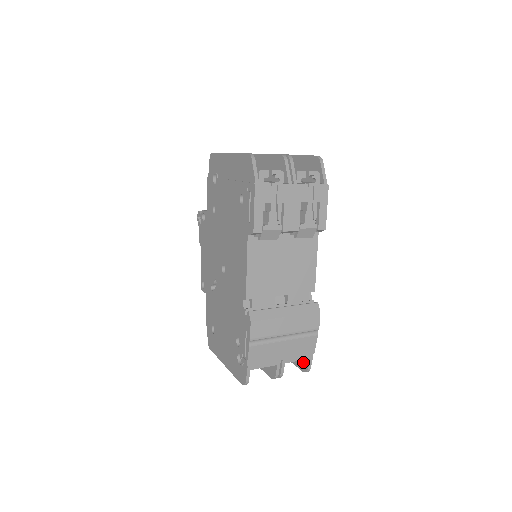
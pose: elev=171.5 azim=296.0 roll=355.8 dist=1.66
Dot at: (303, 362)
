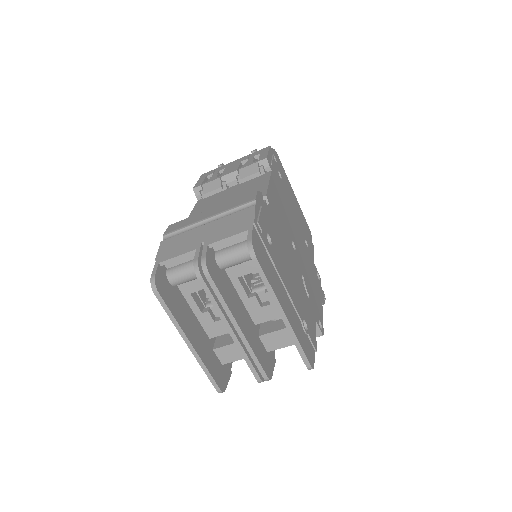
Dot at: occluded
